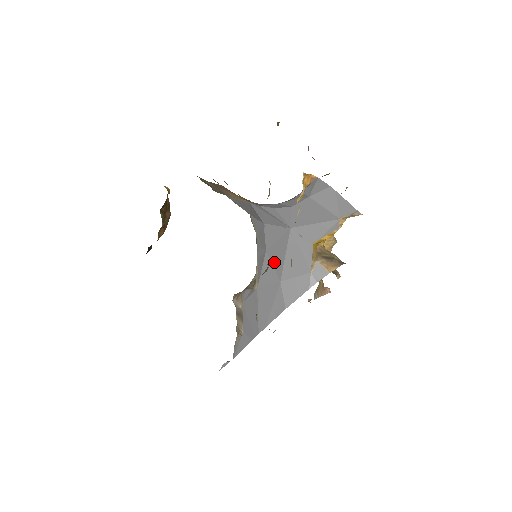
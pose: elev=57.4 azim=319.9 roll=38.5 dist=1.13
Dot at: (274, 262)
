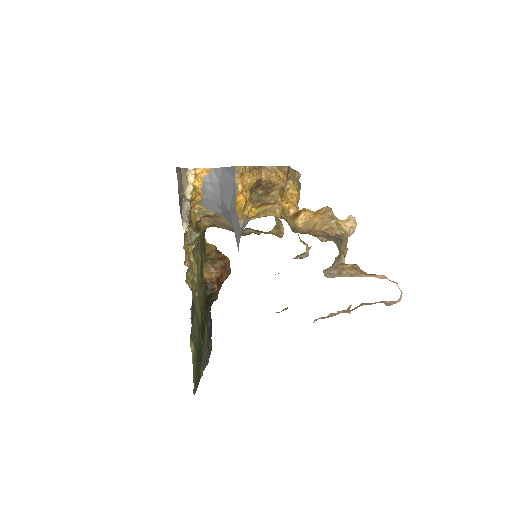
Dot at: occluded
